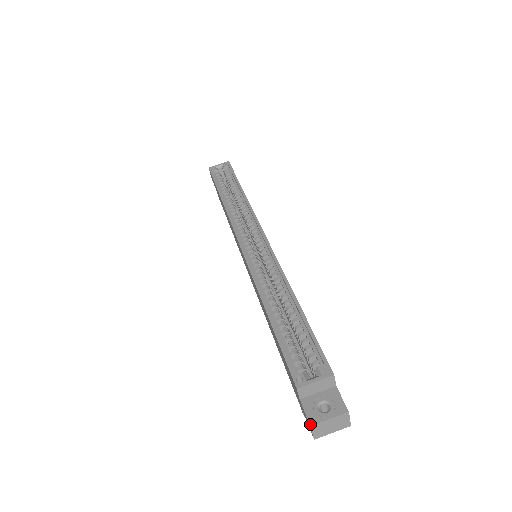
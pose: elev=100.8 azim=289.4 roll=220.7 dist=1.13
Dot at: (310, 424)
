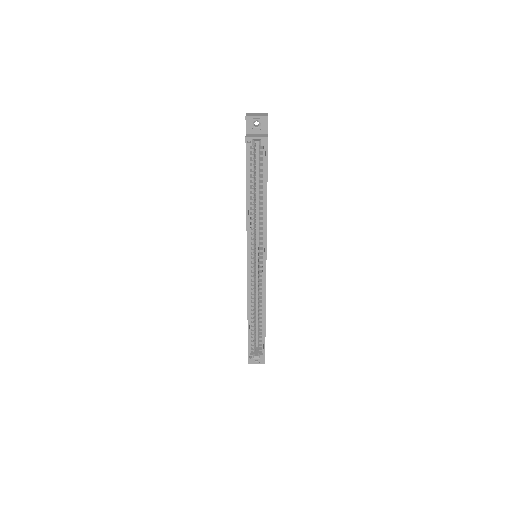
Dot at: occluded
